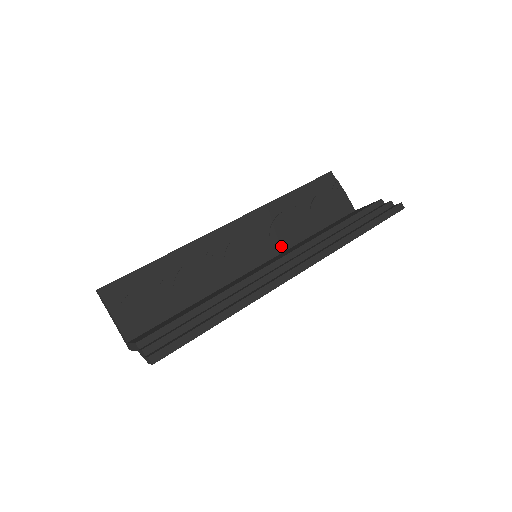
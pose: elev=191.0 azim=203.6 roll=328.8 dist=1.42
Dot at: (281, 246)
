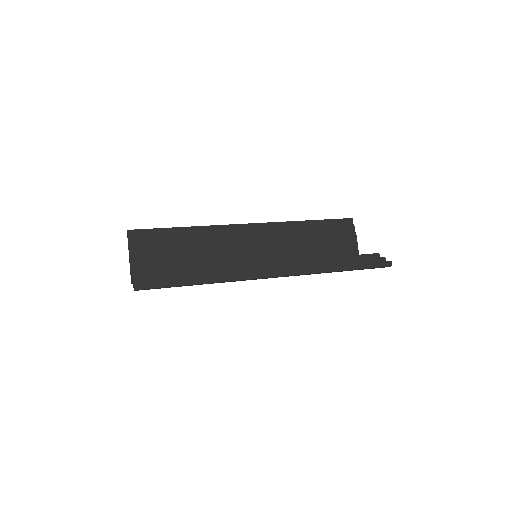
Dot at: (282, 258)
